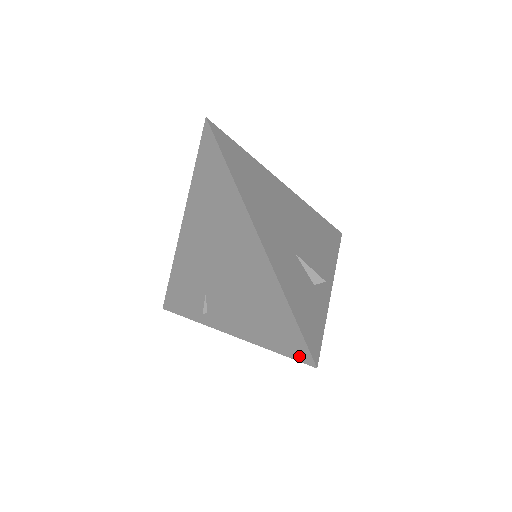
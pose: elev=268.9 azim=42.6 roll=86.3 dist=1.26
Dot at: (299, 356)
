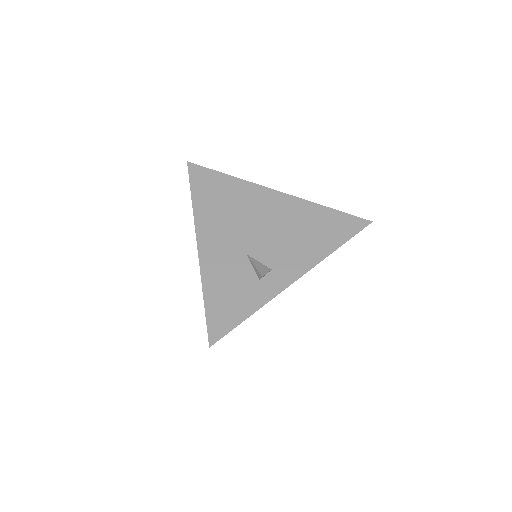
Dot at: occluded
